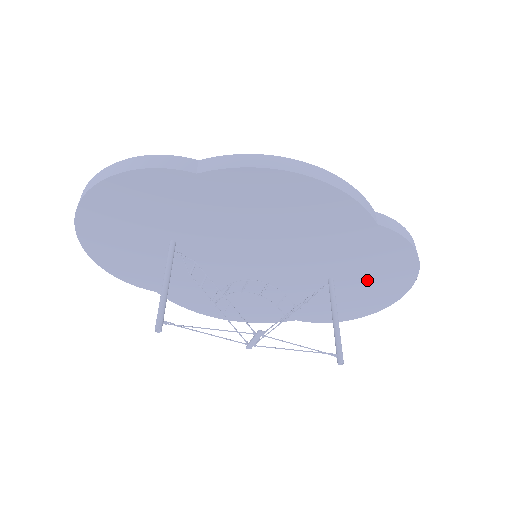
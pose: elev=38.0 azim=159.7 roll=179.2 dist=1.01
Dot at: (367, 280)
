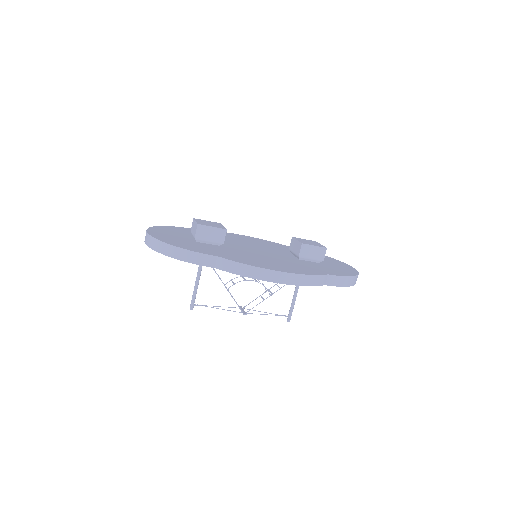
Dot at: occluded
